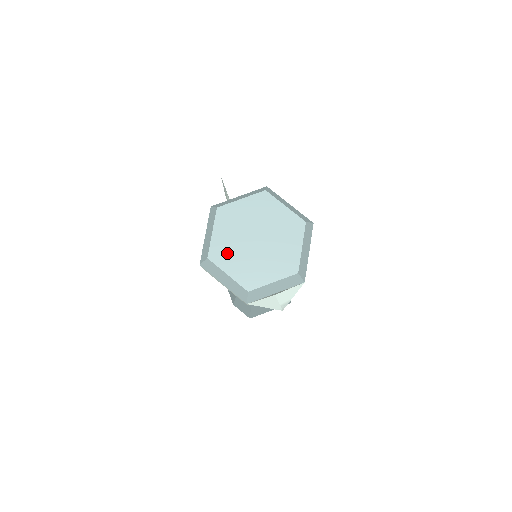
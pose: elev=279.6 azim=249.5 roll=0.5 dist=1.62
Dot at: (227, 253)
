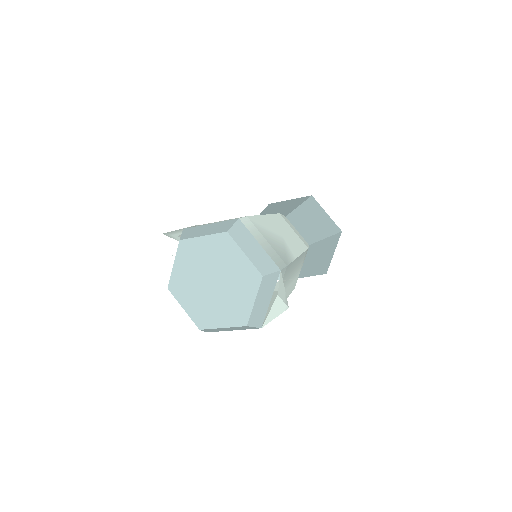
Dot at: (206, 313)
